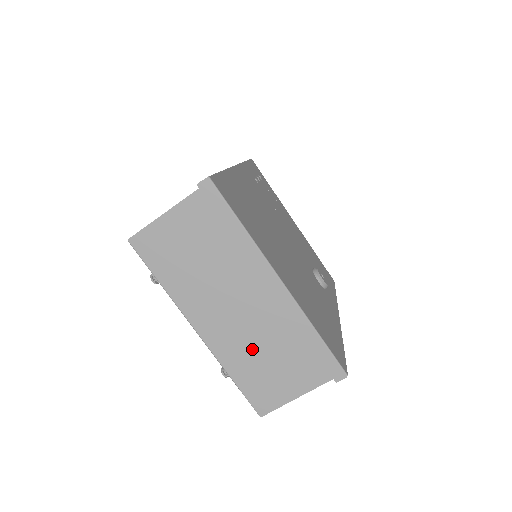
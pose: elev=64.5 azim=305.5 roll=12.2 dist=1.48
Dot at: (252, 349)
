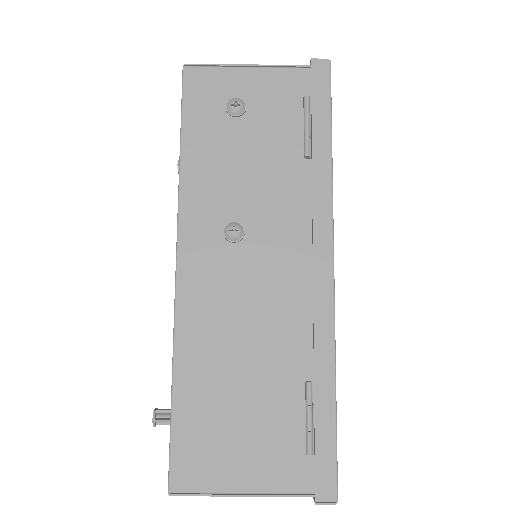
Dot at: occluded
